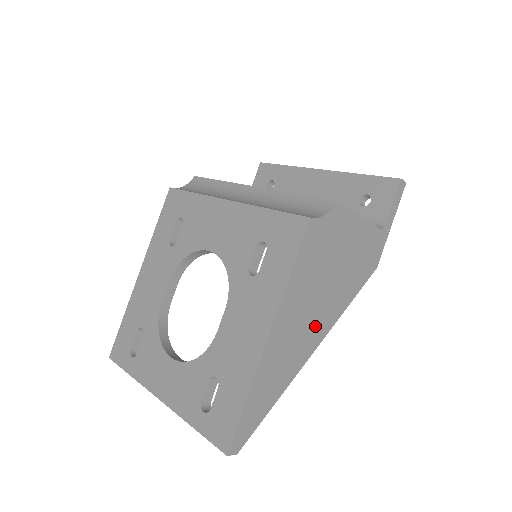
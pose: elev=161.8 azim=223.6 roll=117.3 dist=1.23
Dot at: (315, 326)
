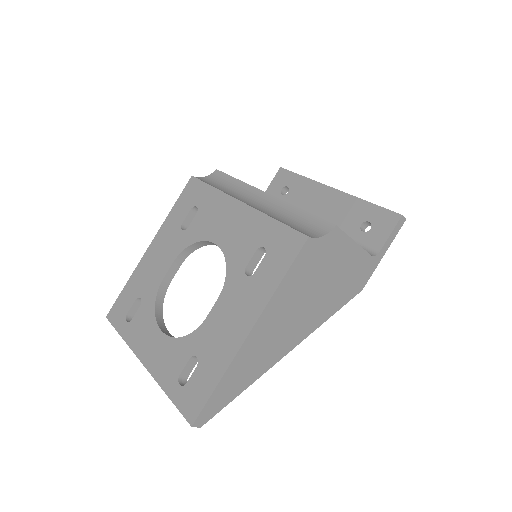
Dot at: (294, 331)
